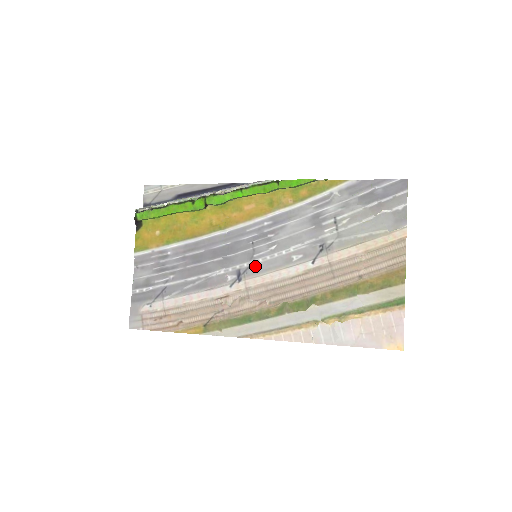
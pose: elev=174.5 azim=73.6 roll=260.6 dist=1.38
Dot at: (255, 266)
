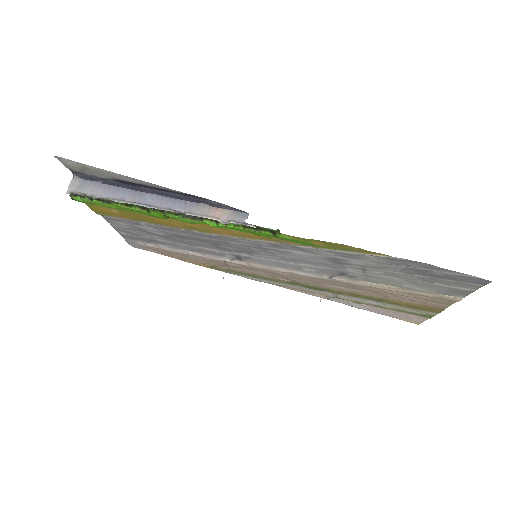
Dot at: (257, 259)
